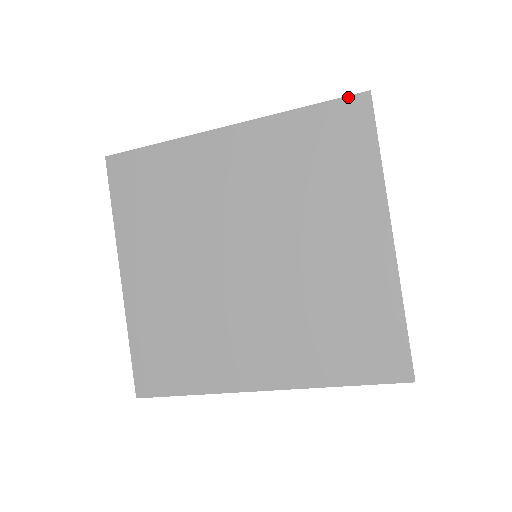
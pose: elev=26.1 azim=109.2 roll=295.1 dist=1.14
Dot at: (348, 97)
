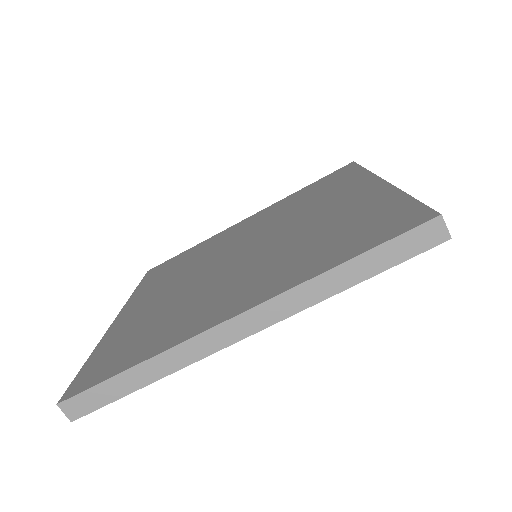
Dot at: (338, 170)
